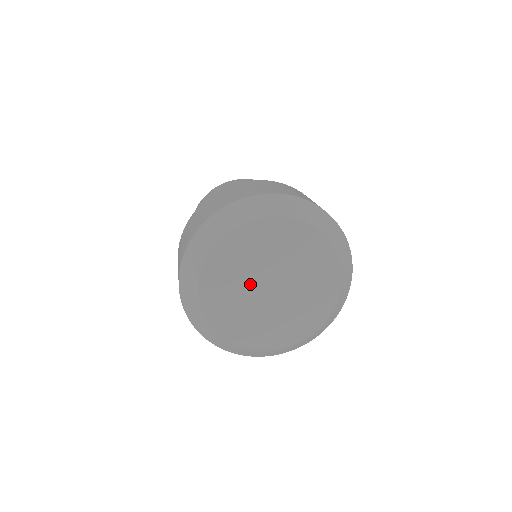
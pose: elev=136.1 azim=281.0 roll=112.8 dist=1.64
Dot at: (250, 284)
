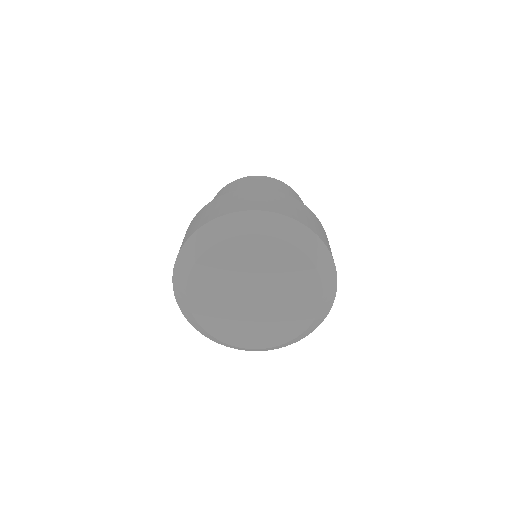
Dot at: (234, 290)
